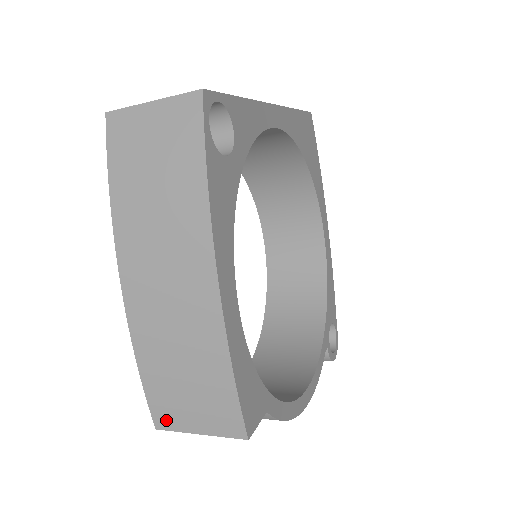
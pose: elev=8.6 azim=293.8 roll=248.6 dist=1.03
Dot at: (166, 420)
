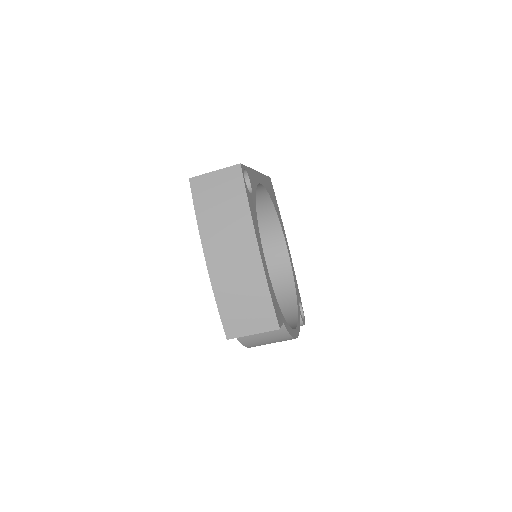
Dot at: (233, 332)
